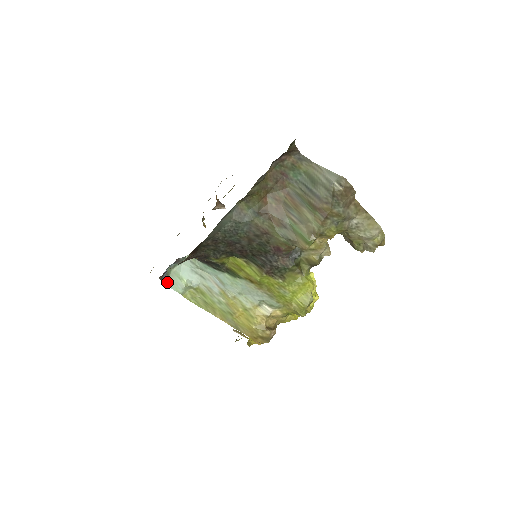
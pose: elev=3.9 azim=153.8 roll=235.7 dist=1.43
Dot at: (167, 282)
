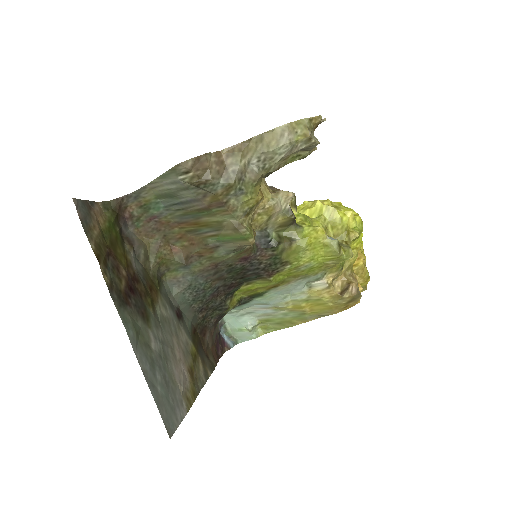
Dot at: (238, 340)
